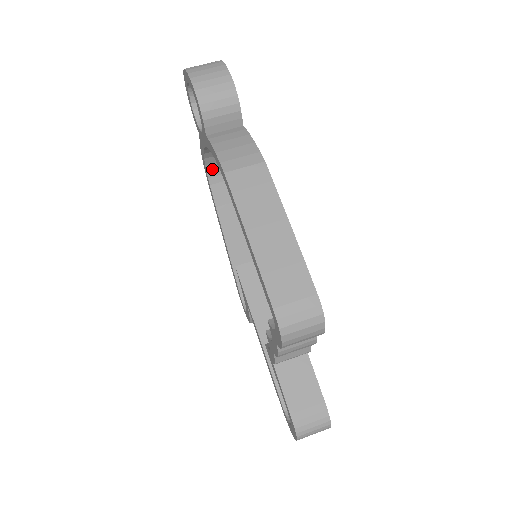
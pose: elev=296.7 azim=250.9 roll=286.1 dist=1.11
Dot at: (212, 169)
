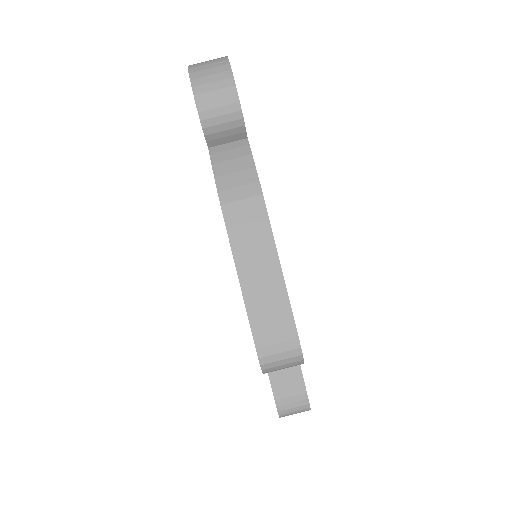
Dot at: occluded
